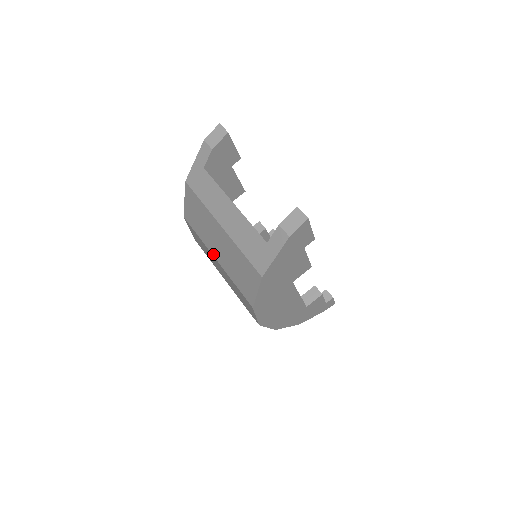
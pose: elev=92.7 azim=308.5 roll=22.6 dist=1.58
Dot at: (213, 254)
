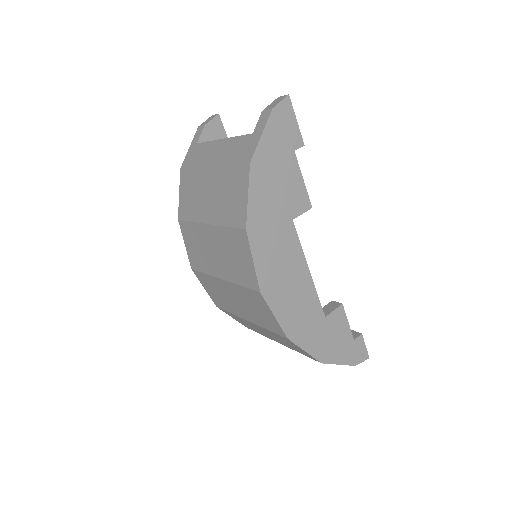
Dot at: (204, 221)
